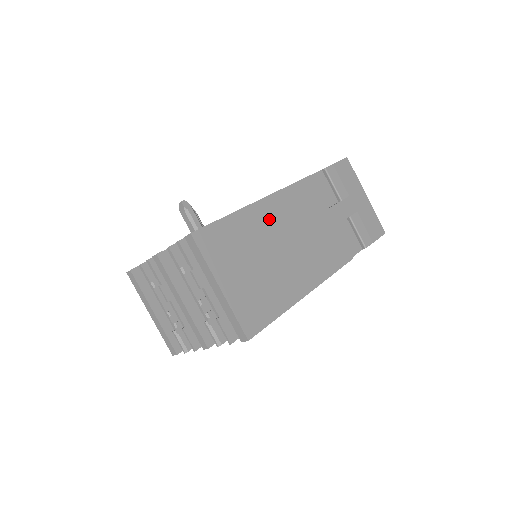
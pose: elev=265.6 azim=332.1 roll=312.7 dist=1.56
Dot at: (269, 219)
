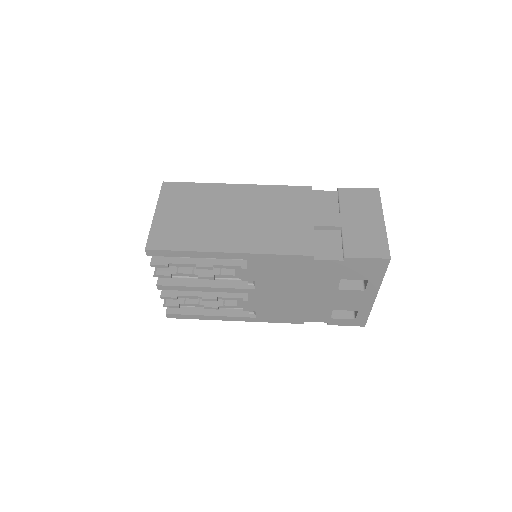
Dot at: (236, 196)
